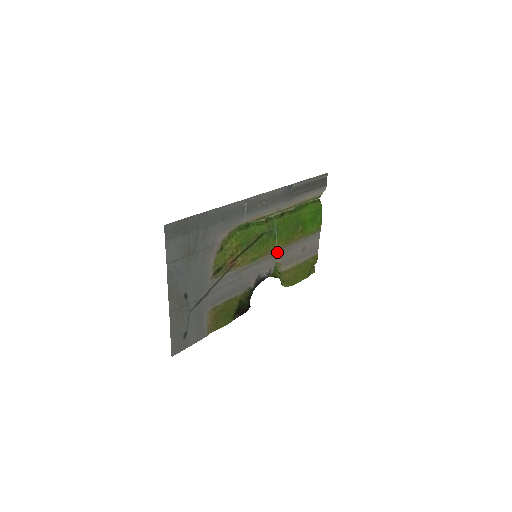
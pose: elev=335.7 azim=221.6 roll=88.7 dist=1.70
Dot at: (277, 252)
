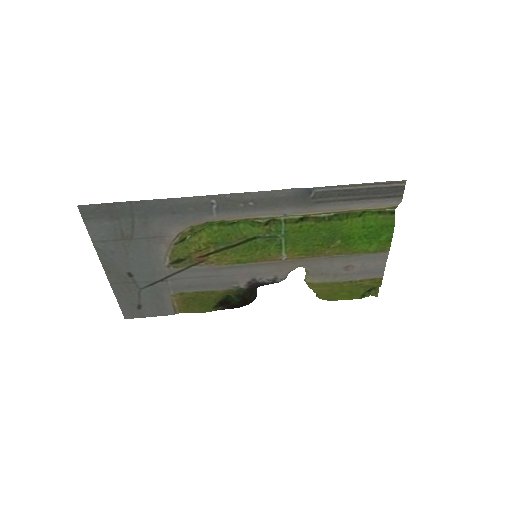
Dot at: (288, 261)
